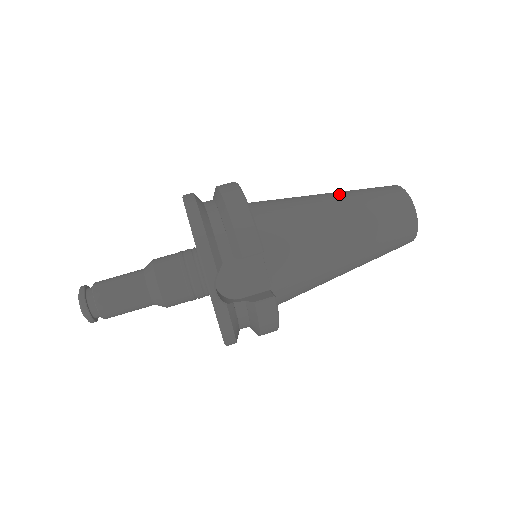
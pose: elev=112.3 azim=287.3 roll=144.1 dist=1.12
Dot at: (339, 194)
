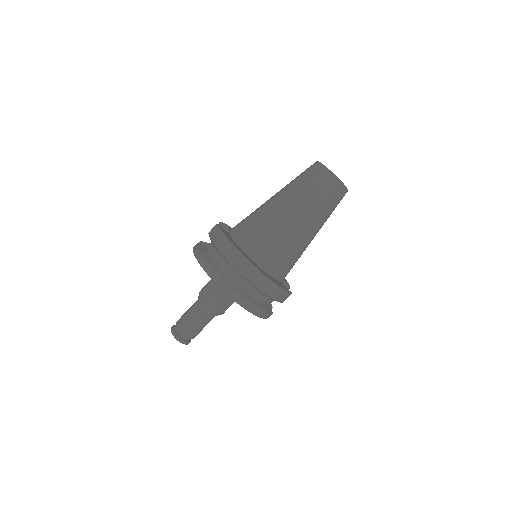
Dot at: (307, 216)
